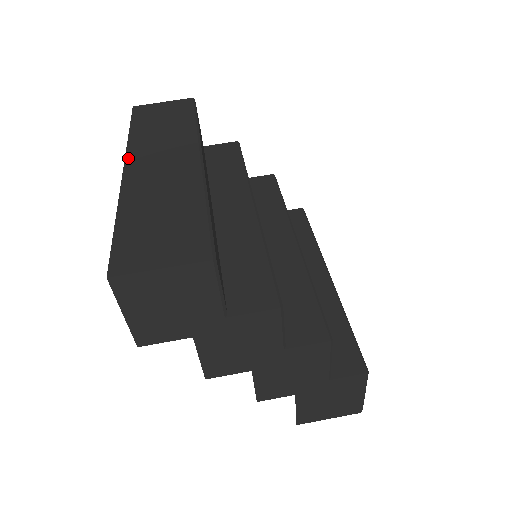
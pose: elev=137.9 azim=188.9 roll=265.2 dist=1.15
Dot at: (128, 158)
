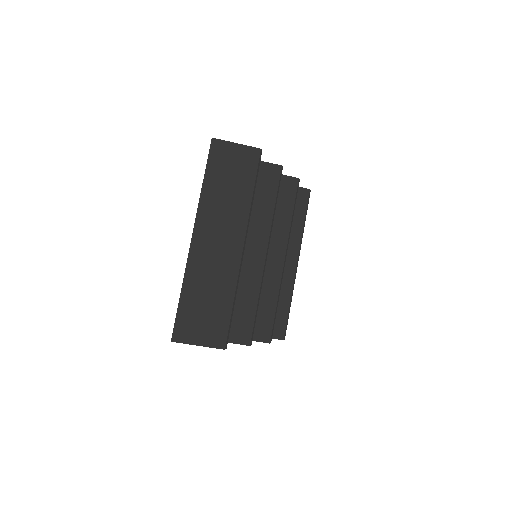
Dot at: (197, 224)
